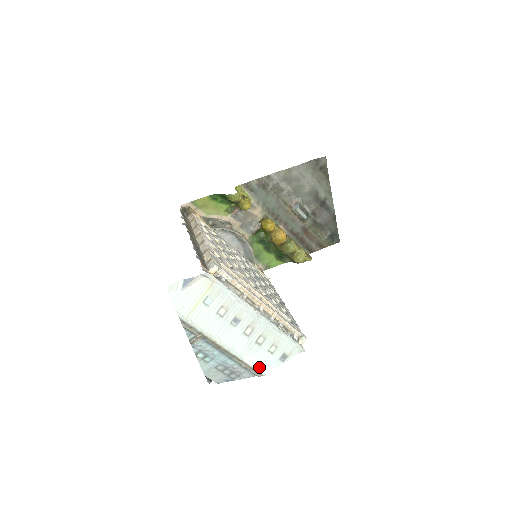
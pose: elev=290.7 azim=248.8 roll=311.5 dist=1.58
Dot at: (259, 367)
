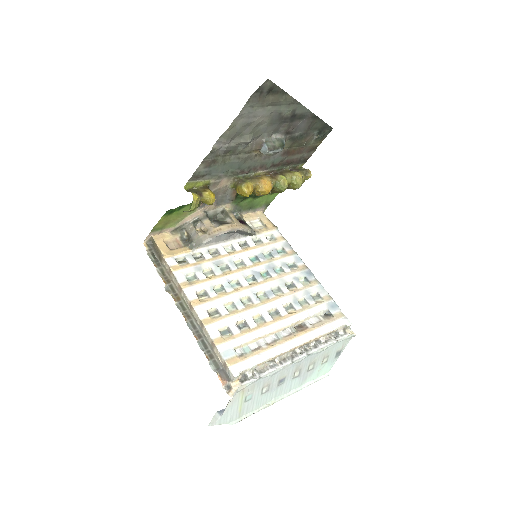
Dot at: (320, 375)
